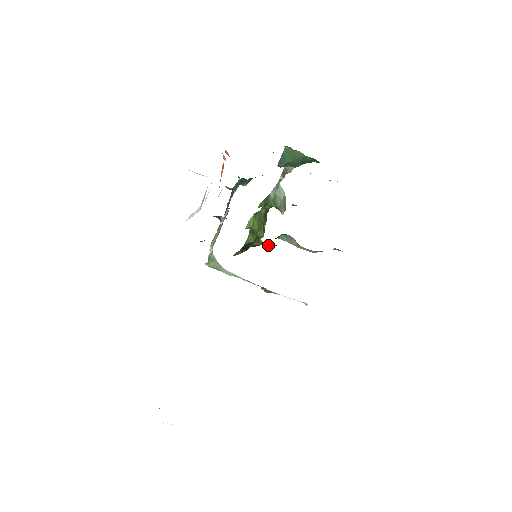
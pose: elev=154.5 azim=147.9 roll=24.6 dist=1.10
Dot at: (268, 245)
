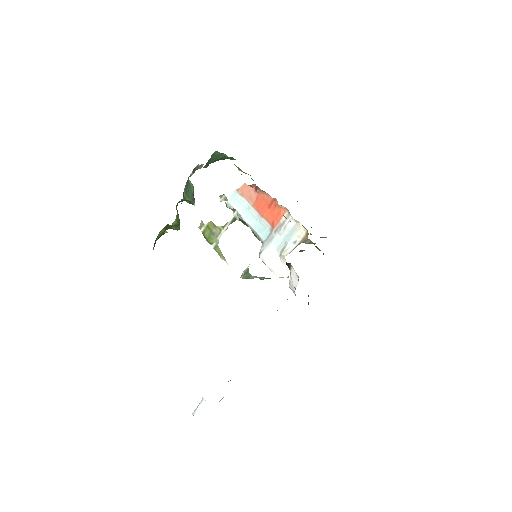
Dot at: (304, 250)
